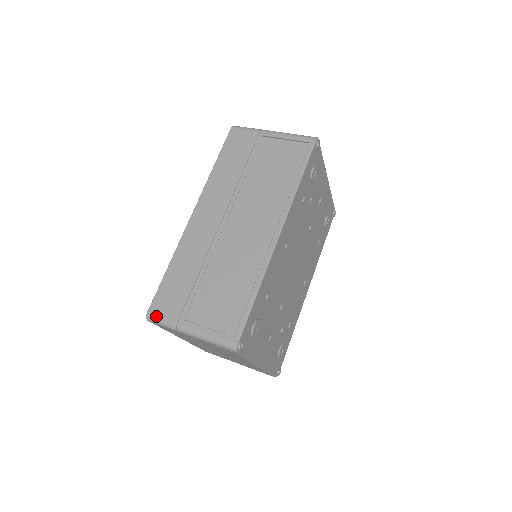
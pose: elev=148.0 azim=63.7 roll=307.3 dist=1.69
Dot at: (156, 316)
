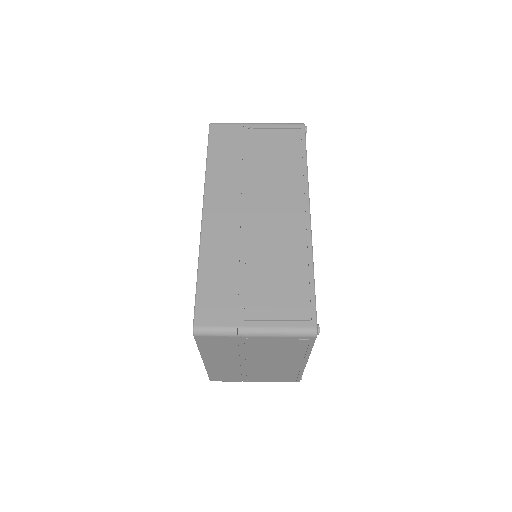
Dot at: (207, 326)
